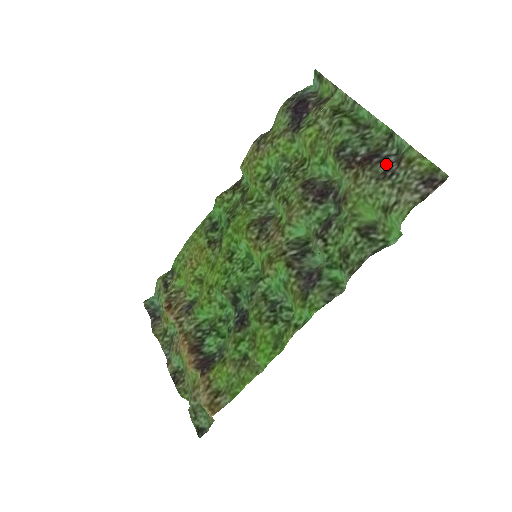
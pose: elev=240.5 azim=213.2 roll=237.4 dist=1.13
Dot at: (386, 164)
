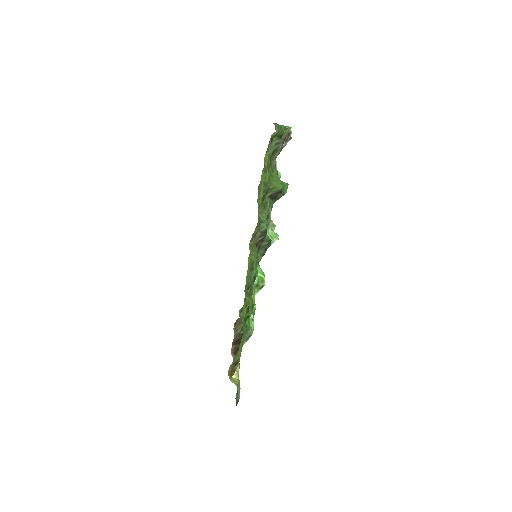
Dot at: occluded
